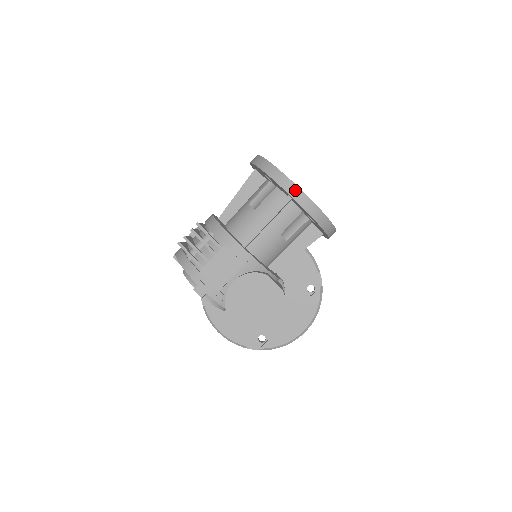
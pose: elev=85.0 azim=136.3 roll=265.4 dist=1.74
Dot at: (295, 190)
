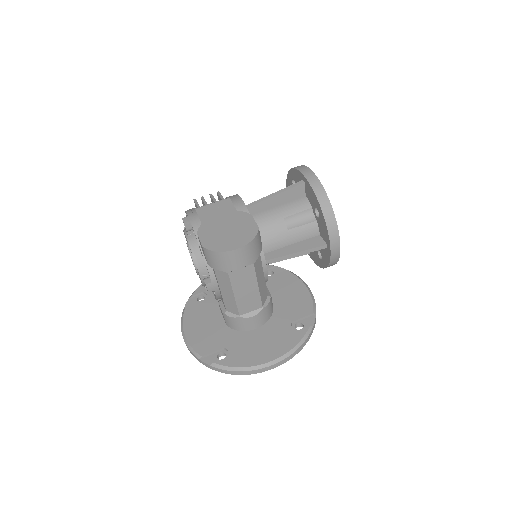
Dot at: (309, 173)
